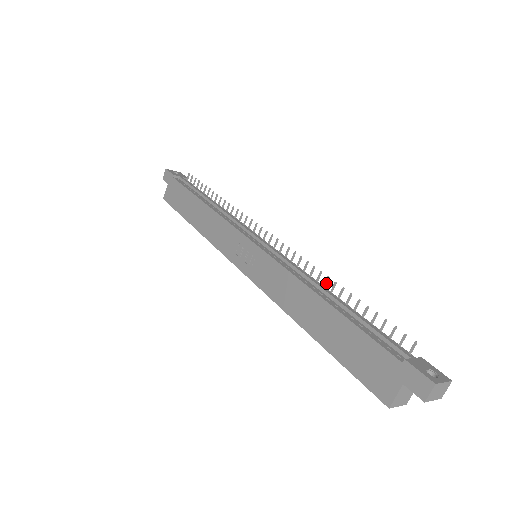
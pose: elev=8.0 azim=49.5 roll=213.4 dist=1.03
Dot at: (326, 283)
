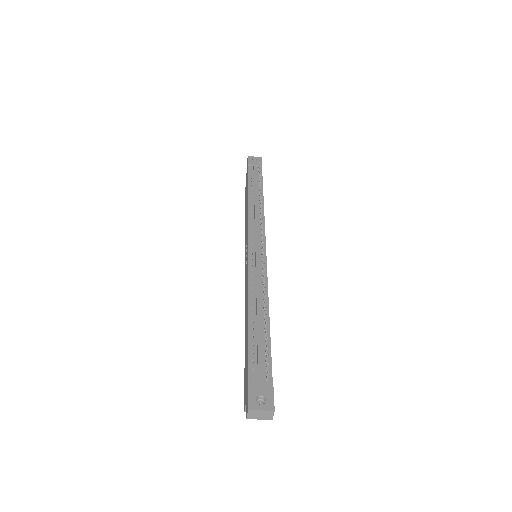
Dot at: (265, 298)
